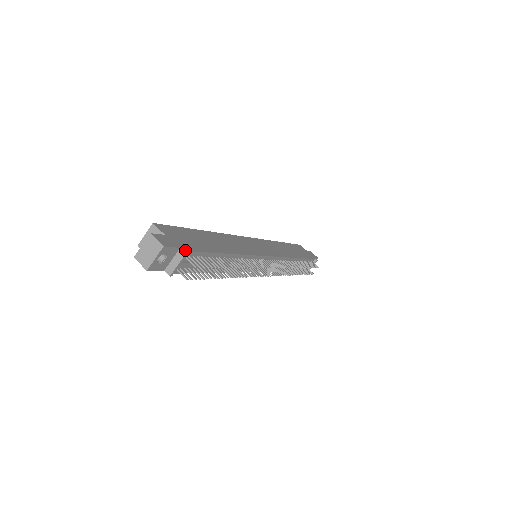
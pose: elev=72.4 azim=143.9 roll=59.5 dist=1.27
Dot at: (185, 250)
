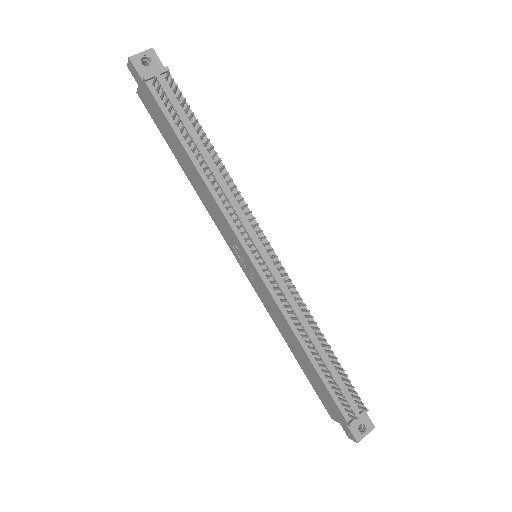
Dot at: occluded
